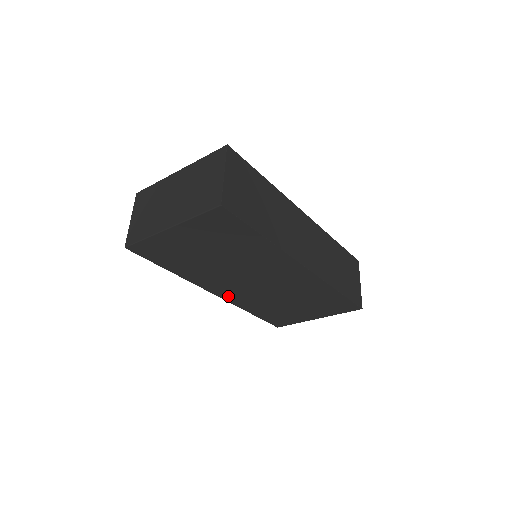
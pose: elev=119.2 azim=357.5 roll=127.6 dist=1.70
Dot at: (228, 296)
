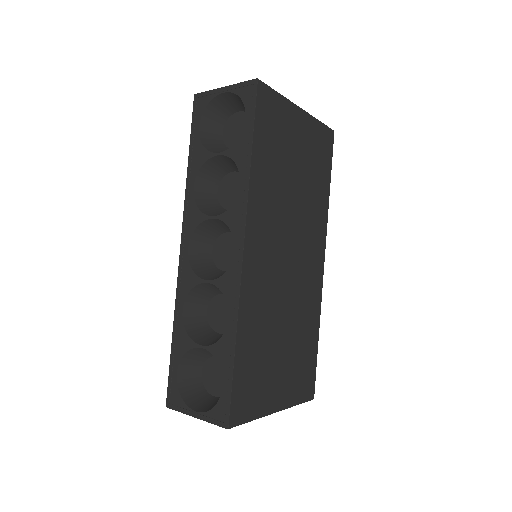
Dot at: (250, 269)
